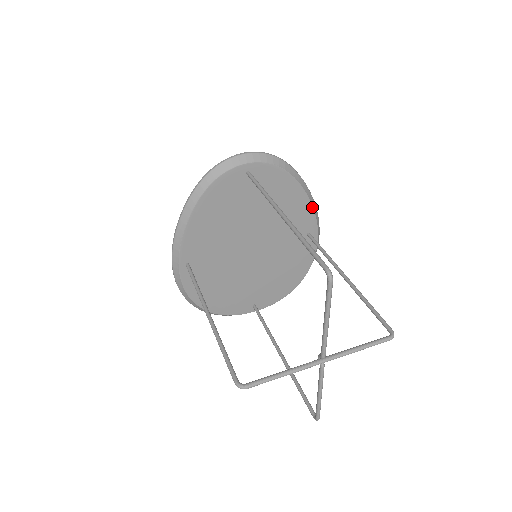
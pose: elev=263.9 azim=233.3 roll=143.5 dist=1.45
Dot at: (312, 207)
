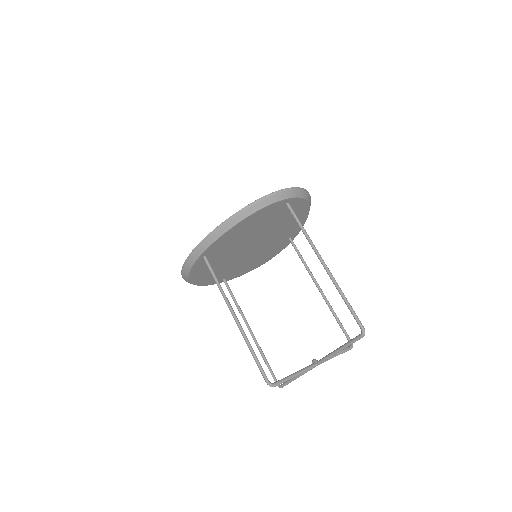
Dot at: (304, 223)
